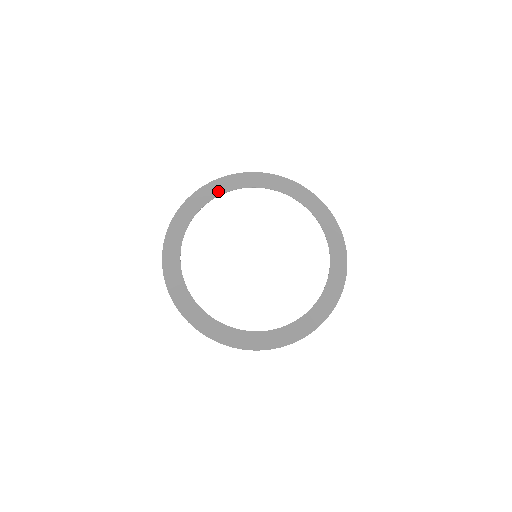
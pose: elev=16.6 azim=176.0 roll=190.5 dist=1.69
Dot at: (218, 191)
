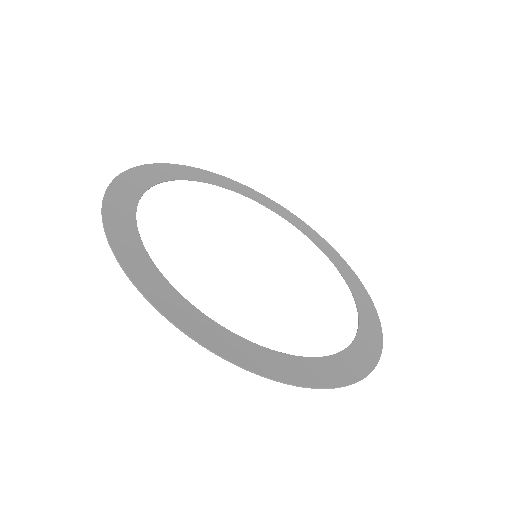
Dot at: (276, 209)
